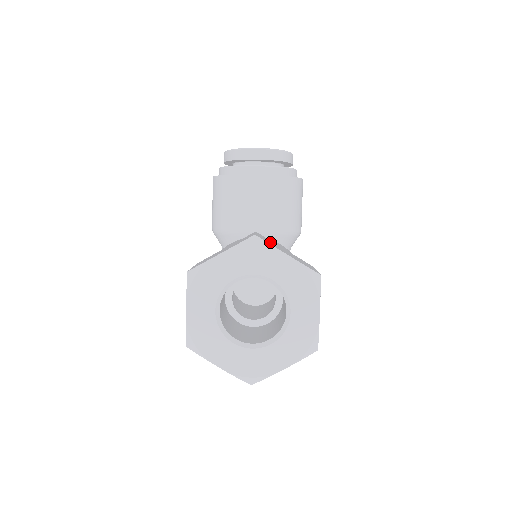
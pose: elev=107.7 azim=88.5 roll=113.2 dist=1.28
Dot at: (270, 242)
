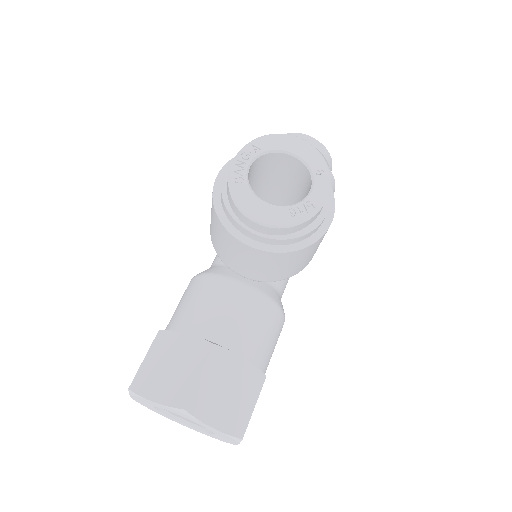
Dot at: (211, 388)
